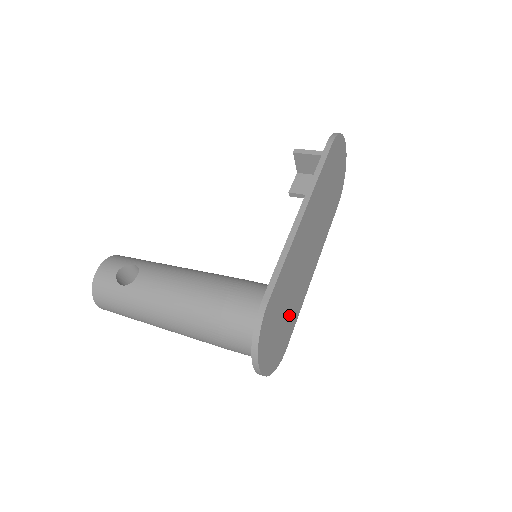
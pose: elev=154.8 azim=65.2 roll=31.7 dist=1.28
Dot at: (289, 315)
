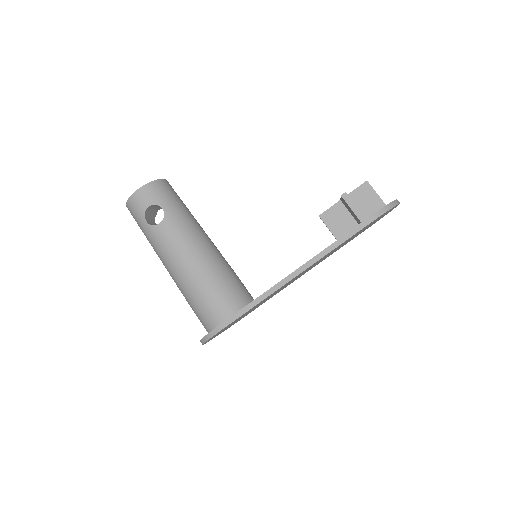
Dot at: occluded
